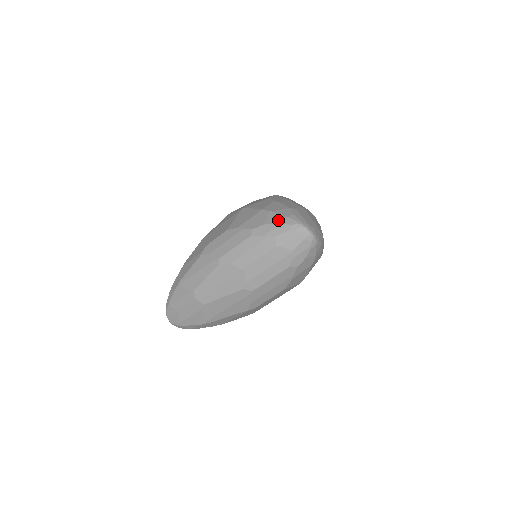
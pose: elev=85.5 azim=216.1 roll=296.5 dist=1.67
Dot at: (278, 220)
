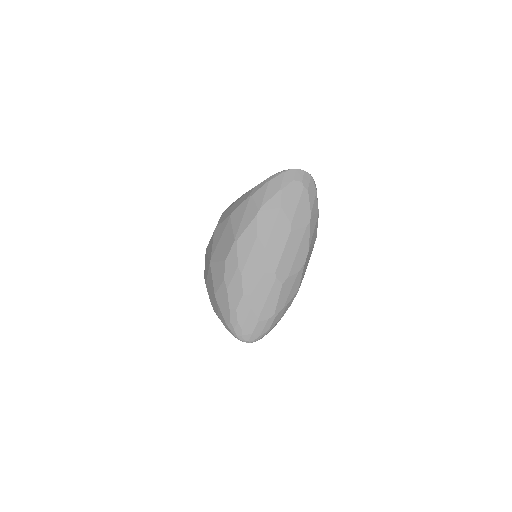
Dot at: (223, 322)
